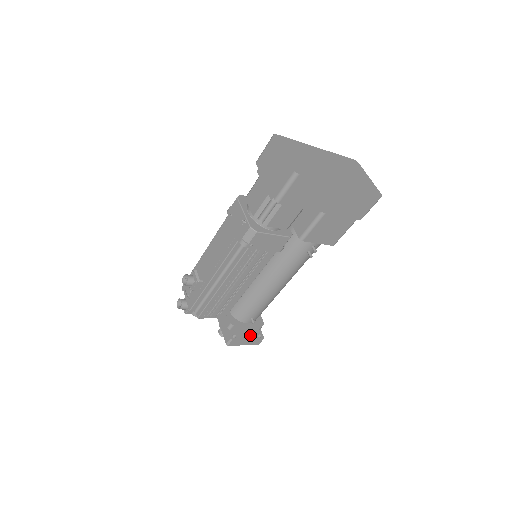
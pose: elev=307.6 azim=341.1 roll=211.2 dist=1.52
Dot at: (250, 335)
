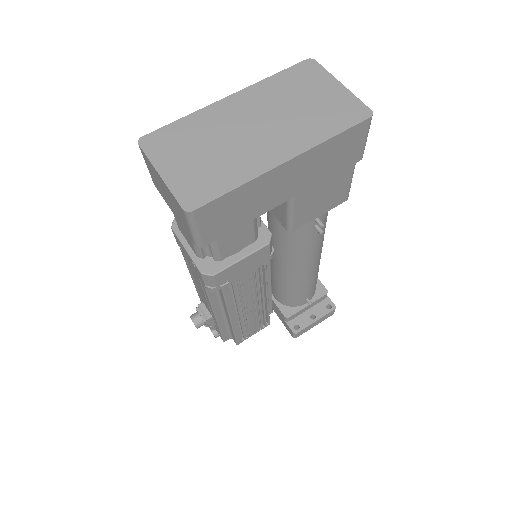
Dot at: (316, 313)
